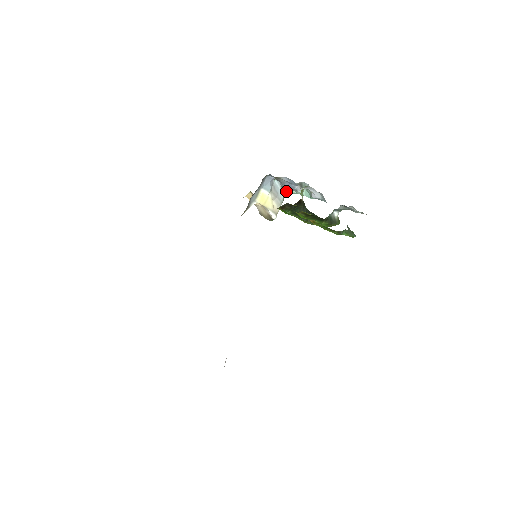
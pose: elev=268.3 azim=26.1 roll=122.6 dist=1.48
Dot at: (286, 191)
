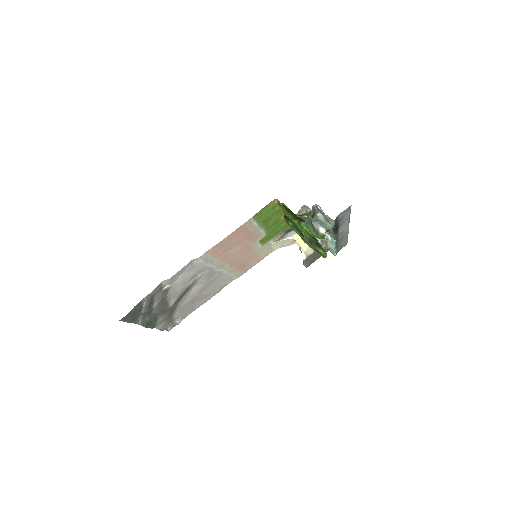
Dot at: (325, 243)
